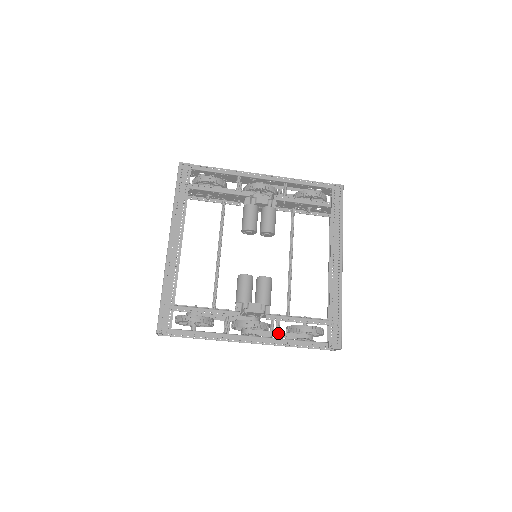
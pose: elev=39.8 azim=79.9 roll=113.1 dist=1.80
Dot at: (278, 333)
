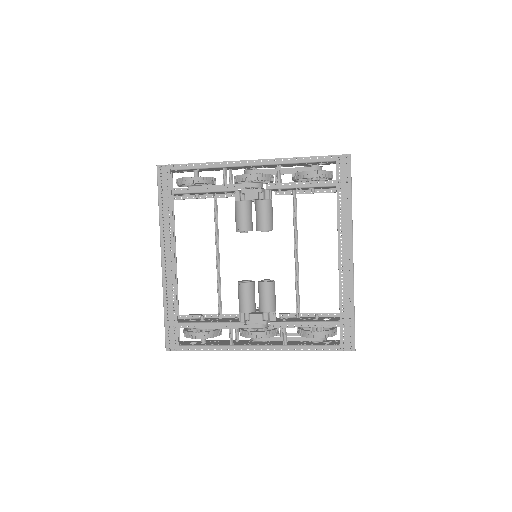
Dot at: (285, 340)
